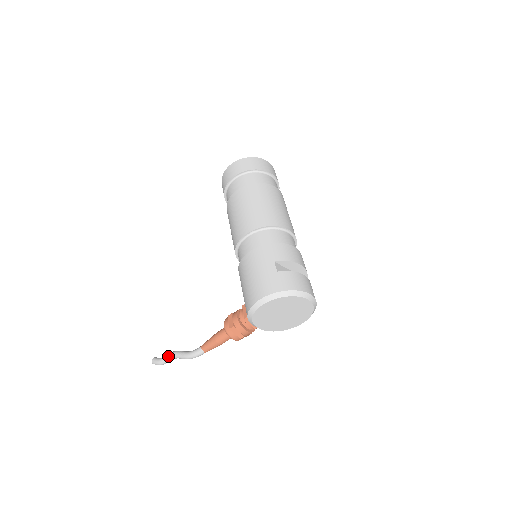
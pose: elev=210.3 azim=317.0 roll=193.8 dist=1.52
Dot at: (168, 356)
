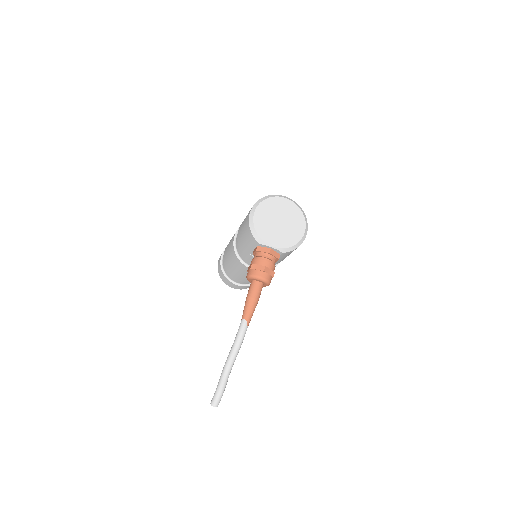
Dot at: (221, 373)
